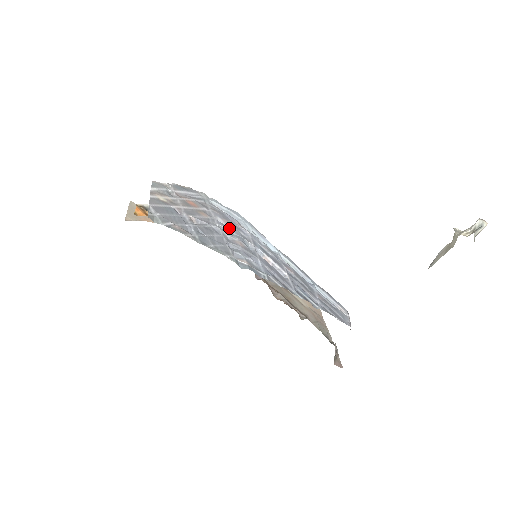
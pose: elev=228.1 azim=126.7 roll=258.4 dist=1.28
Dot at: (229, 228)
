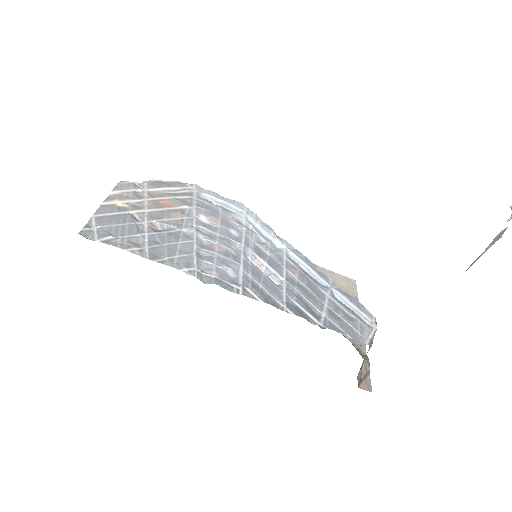
Dot at: (213, 227)
